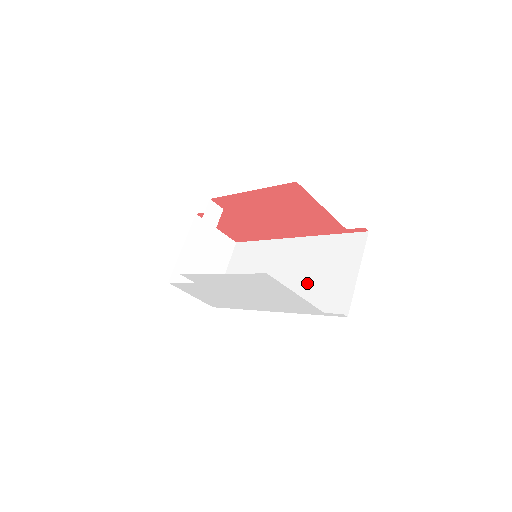
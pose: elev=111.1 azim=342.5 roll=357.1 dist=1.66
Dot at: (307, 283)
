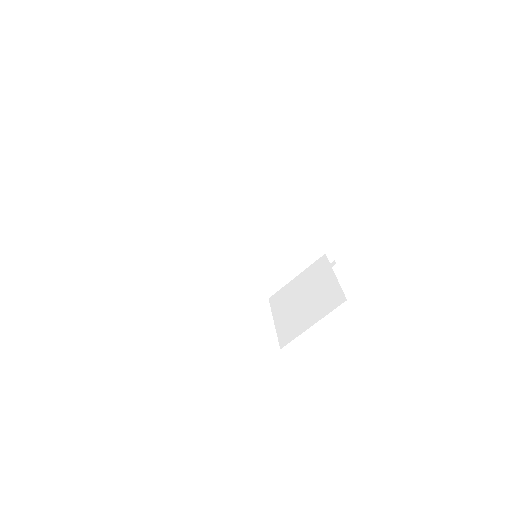
Dot at: (268, 262)
